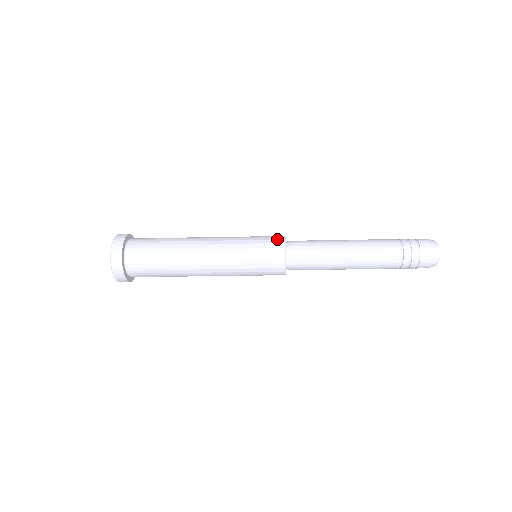
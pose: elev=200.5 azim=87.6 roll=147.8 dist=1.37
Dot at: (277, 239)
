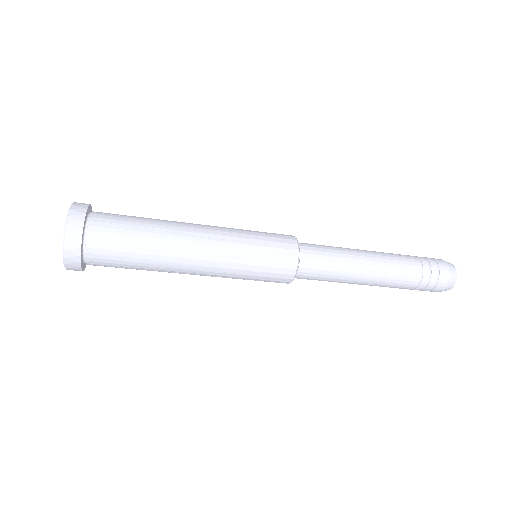
Dot at: occluded
